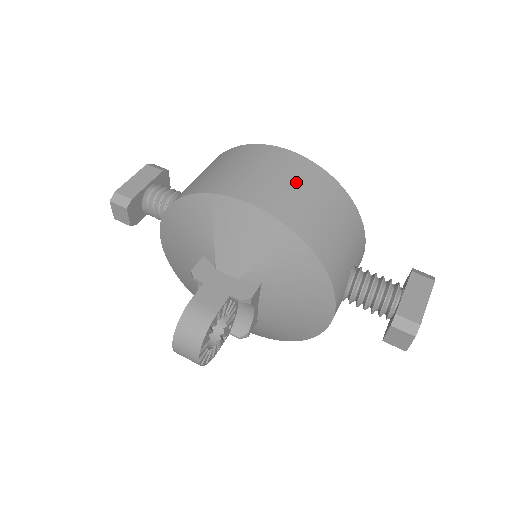
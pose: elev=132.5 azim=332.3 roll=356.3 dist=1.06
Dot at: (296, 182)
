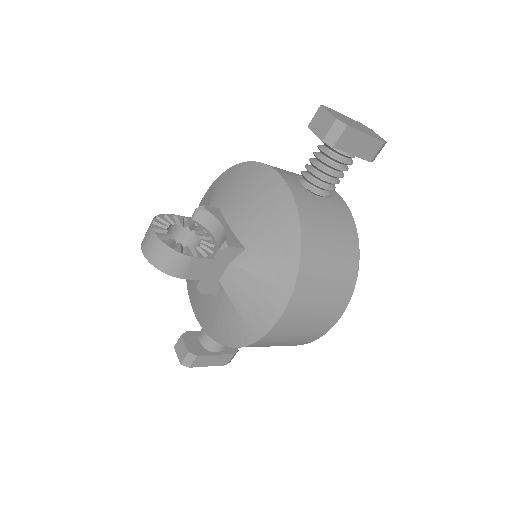
Dot at: occluded
